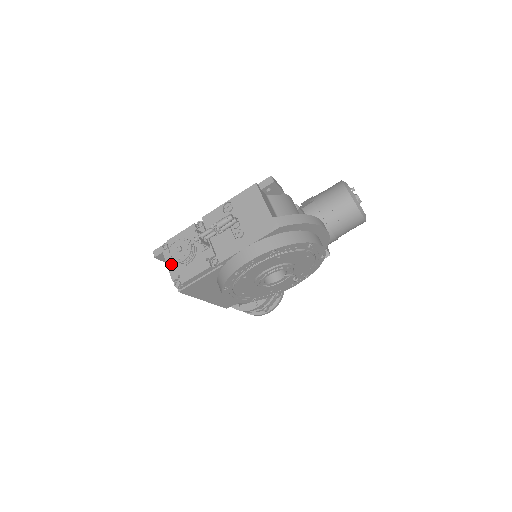
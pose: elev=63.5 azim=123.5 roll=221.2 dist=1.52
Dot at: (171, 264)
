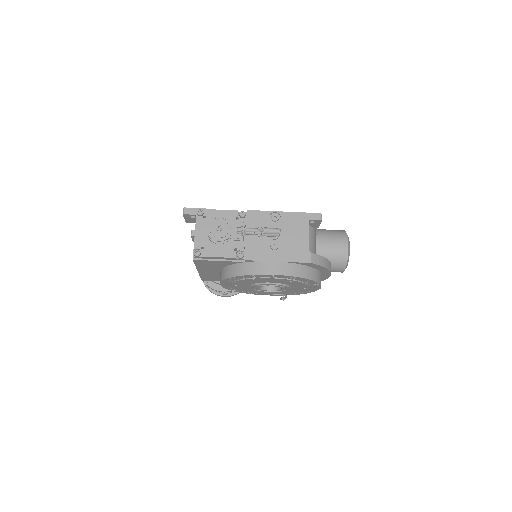
Dot at: (200, 232)
